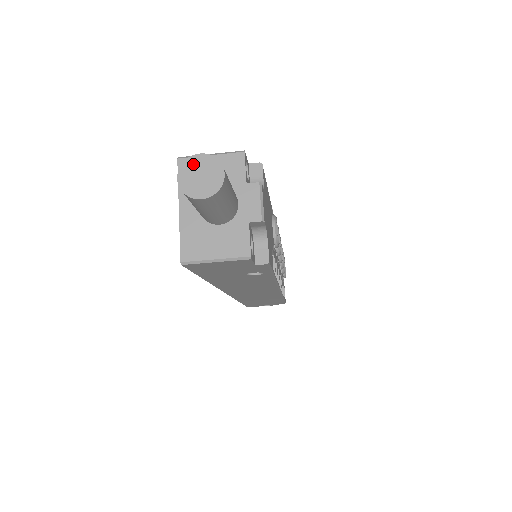
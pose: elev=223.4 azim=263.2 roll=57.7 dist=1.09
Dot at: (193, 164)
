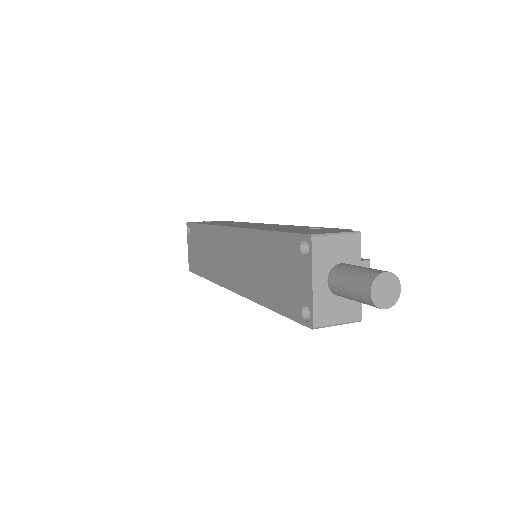
Dot at: (381, 281)
